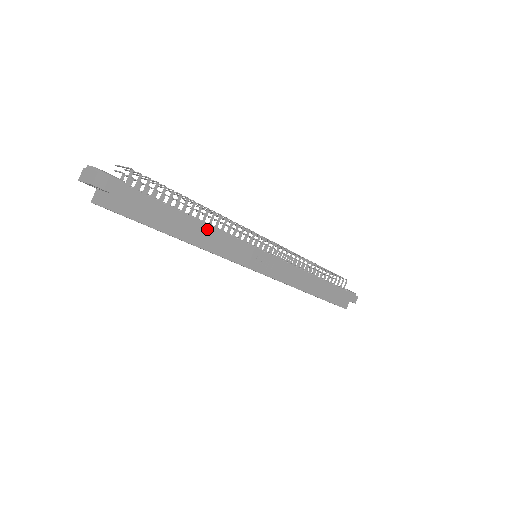
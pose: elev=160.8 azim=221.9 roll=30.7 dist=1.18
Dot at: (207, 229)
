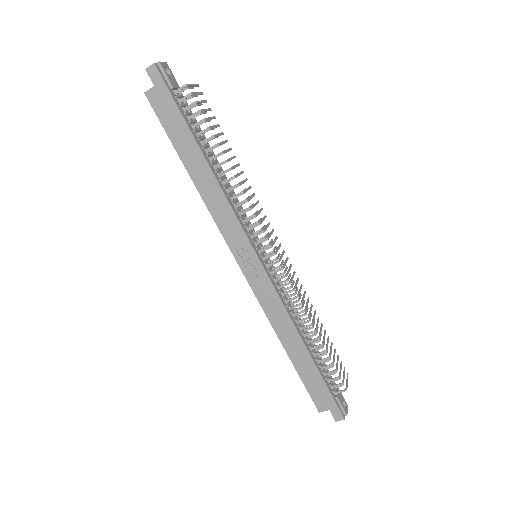
Dot at: (213, 181)
